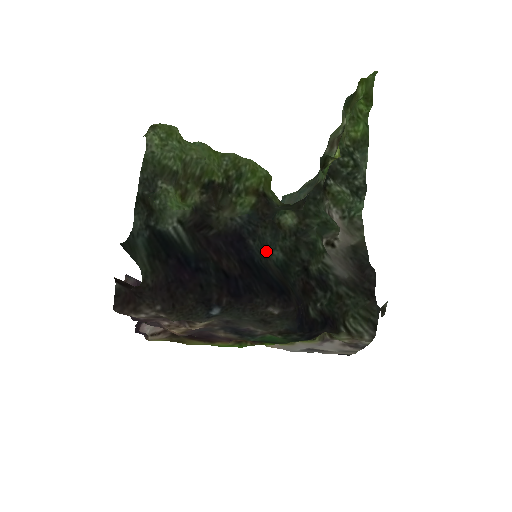
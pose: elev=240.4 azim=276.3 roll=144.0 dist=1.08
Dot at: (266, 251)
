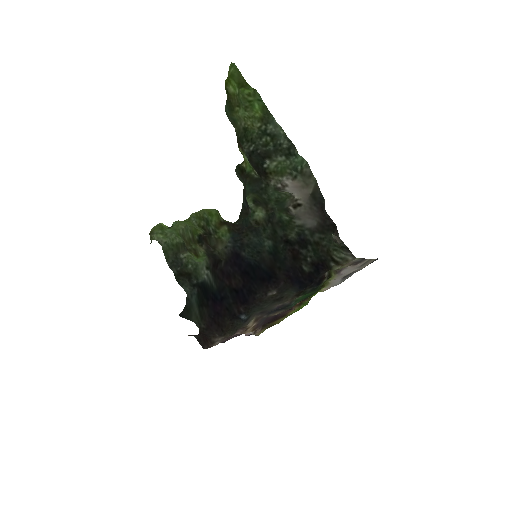
Dot at: (259, 249)
